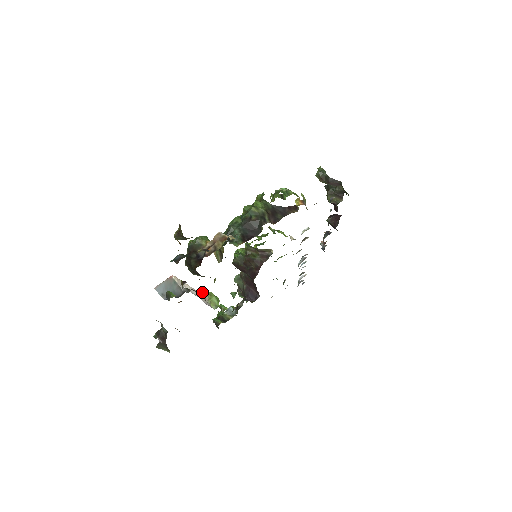
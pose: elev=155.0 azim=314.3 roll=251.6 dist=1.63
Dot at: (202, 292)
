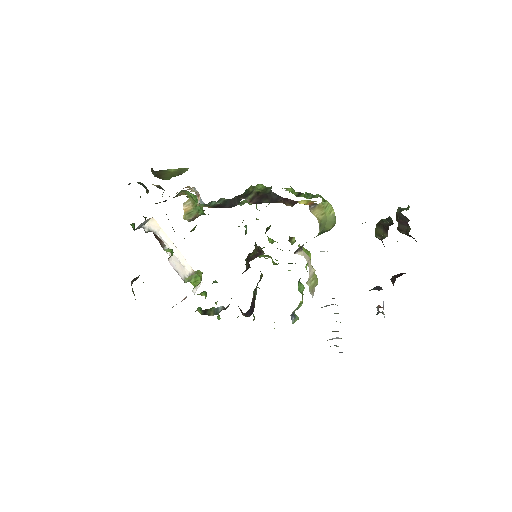
Dot at: (171, 249)
